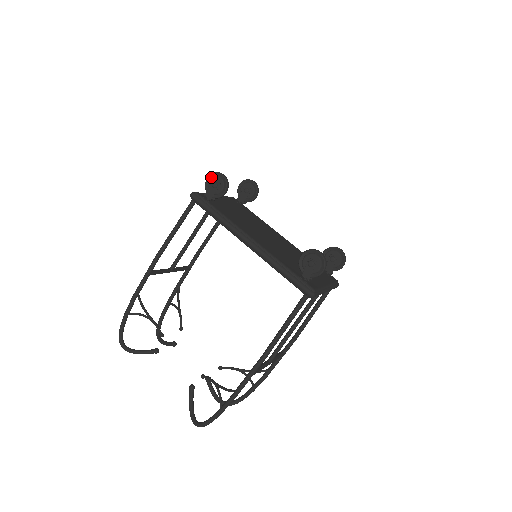
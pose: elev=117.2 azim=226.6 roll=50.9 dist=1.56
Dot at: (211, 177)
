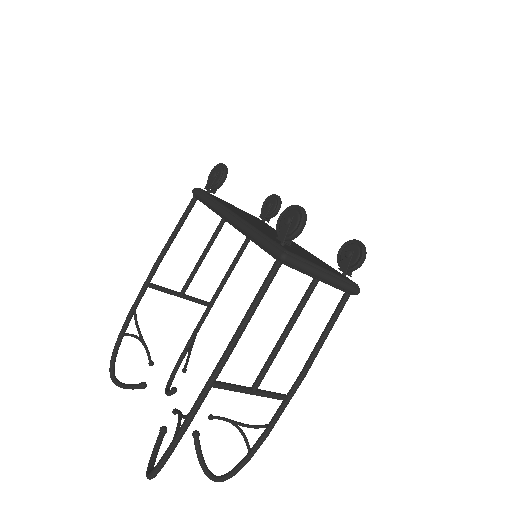
Dot at: (213, 170)
